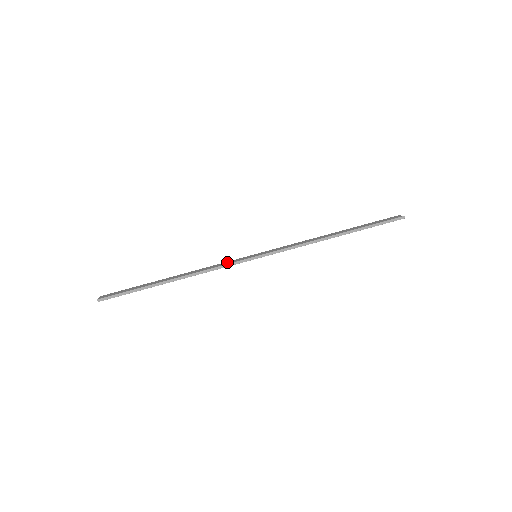
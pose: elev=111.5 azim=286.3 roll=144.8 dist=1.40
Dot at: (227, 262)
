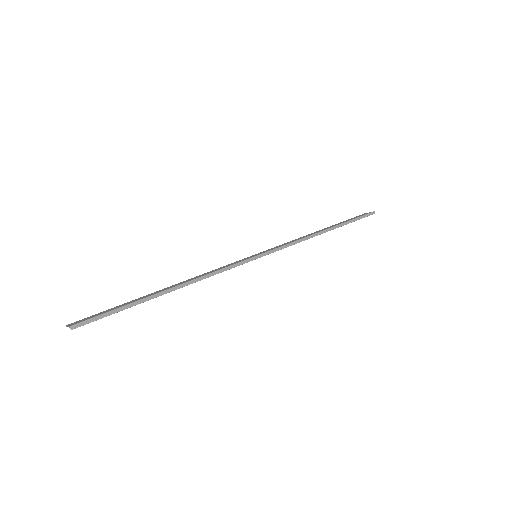
Dot at: (225, 266)
